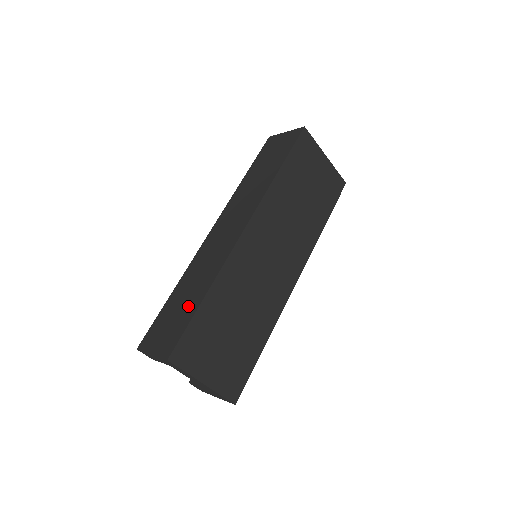
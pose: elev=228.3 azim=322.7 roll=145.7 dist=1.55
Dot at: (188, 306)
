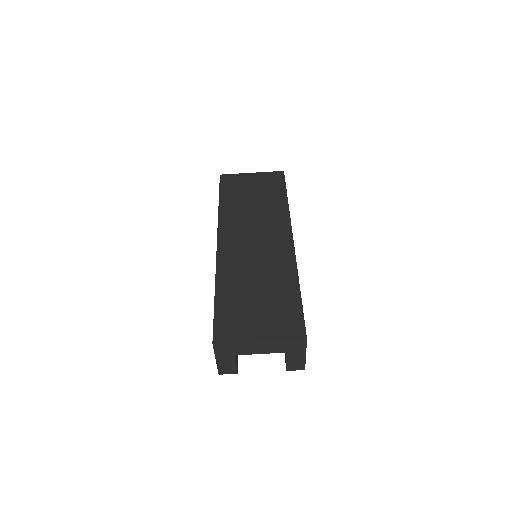
Dot at: occluded
